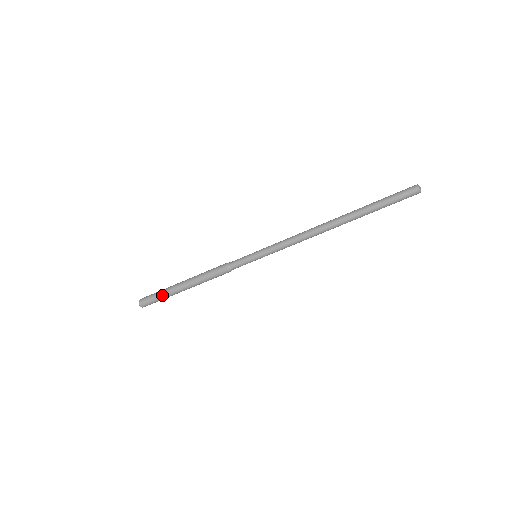
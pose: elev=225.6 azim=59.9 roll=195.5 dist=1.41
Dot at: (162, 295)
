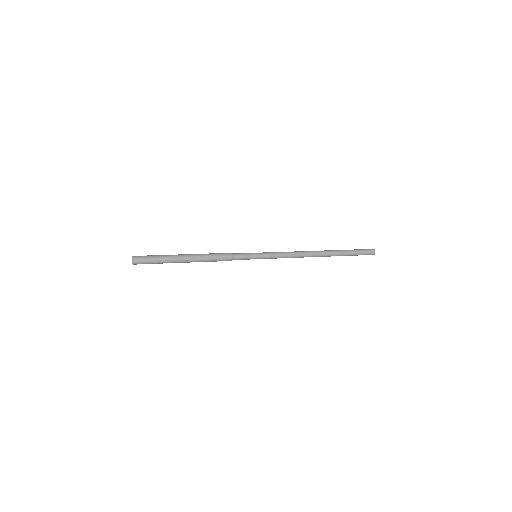
Dot at: (161, 263)
